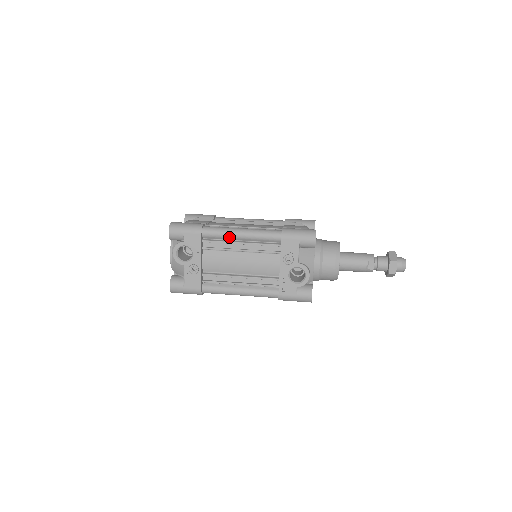
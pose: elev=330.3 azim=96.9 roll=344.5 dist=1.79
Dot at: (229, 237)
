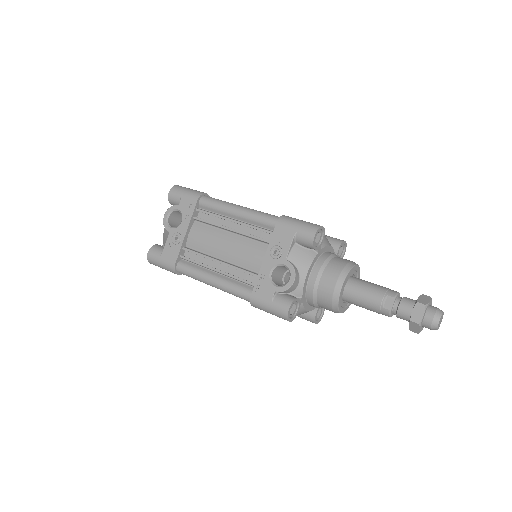
Dot at: (224, 211)
